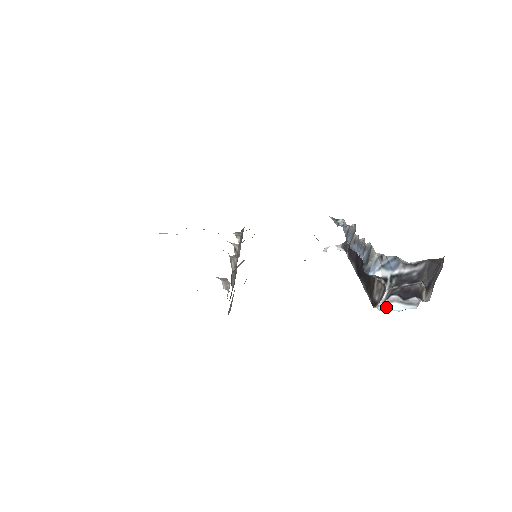
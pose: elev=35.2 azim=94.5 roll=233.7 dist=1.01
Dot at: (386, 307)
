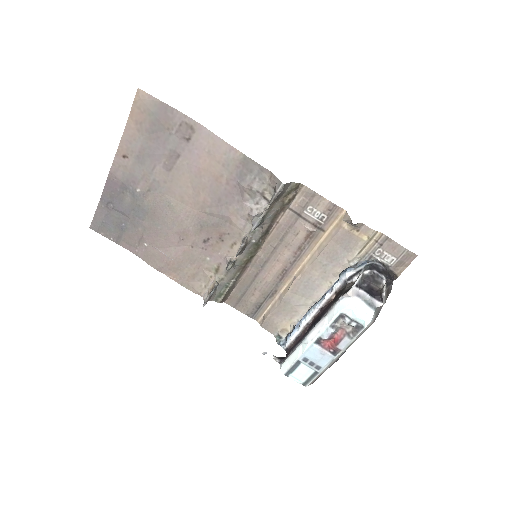
Dot at: (354, 300)
